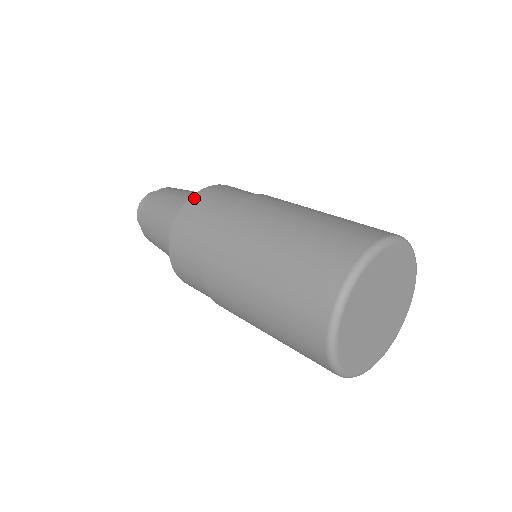
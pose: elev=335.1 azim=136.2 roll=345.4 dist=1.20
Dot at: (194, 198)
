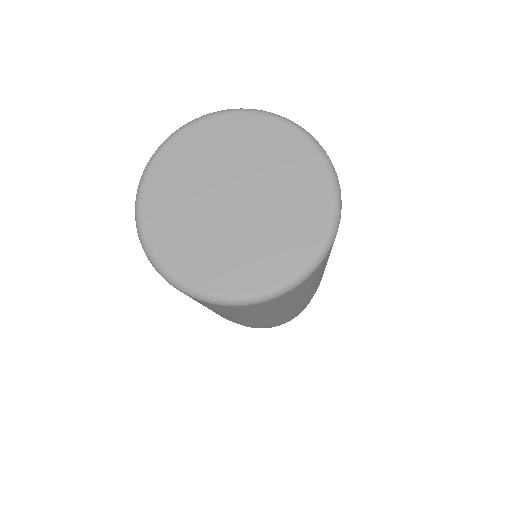
Dot at: occluded
